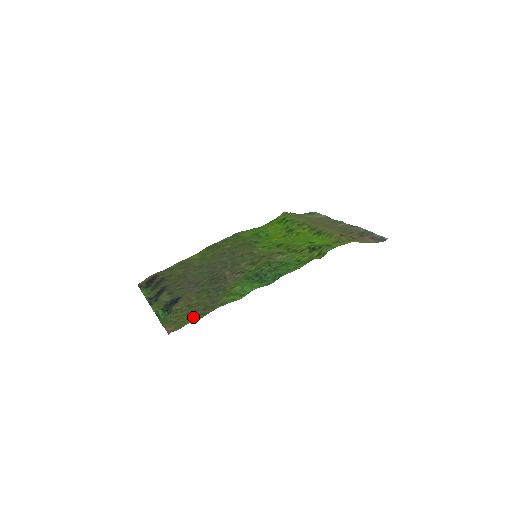
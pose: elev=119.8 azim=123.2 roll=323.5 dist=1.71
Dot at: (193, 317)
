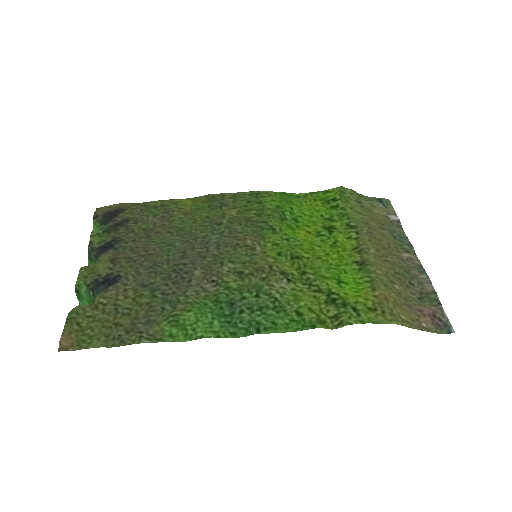
Dot at: (105, 338)
